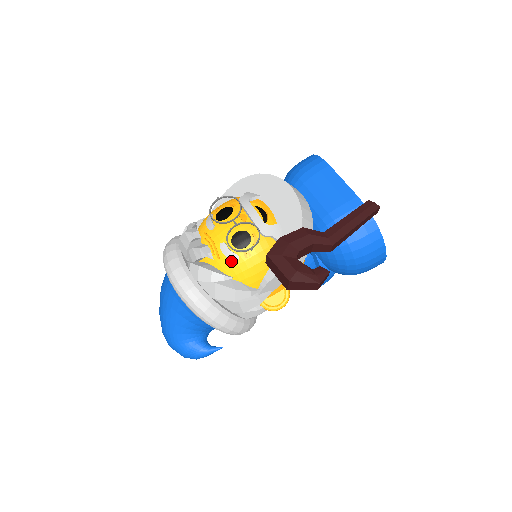
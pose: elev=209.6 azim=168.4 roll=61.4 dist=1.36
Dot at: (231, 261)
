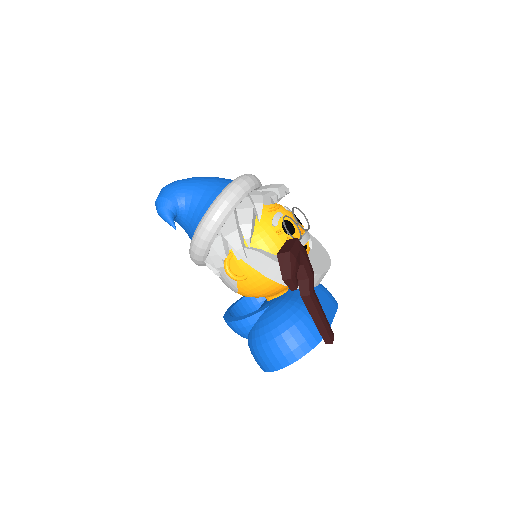
Dot at: (271, 220)
